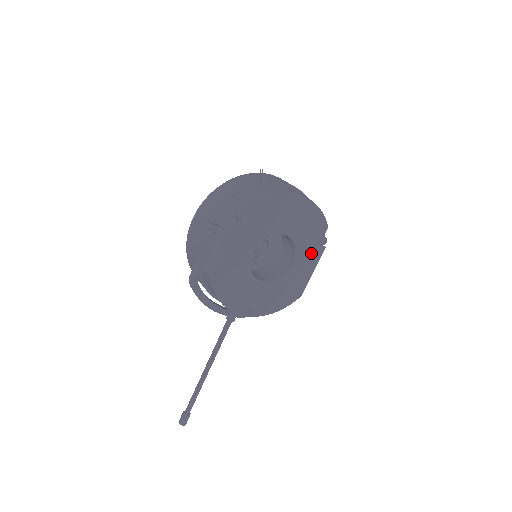
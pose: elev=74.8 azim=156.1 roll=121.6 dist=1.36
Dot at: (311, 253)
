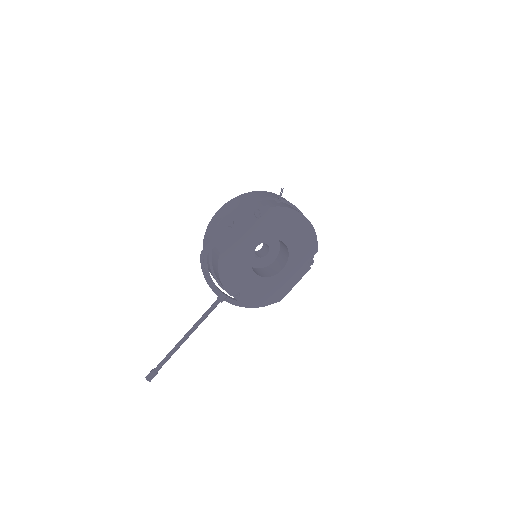
Dot at: (299, 267)
